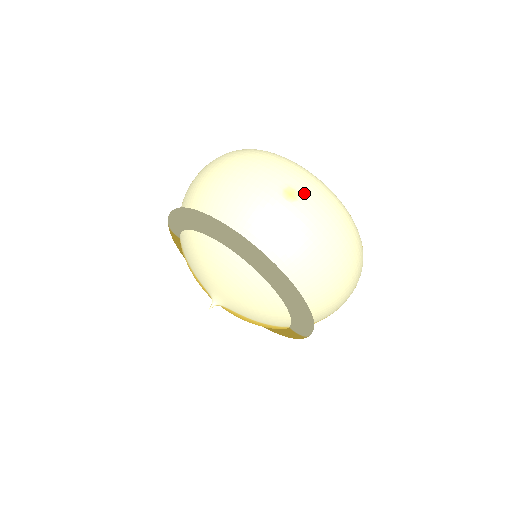
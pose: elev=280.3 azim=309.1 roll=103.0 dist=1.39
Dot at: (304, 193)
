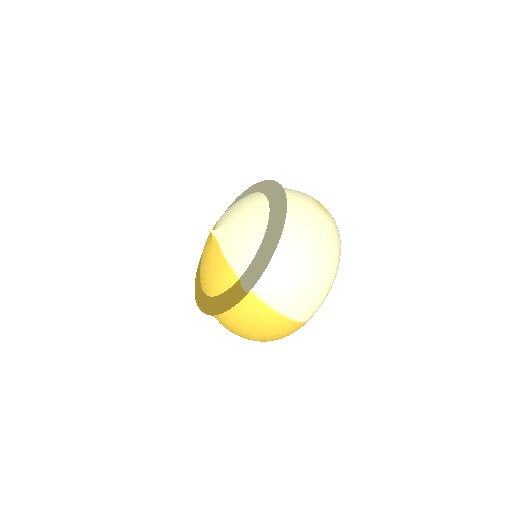
Dot at: (329, 214)
